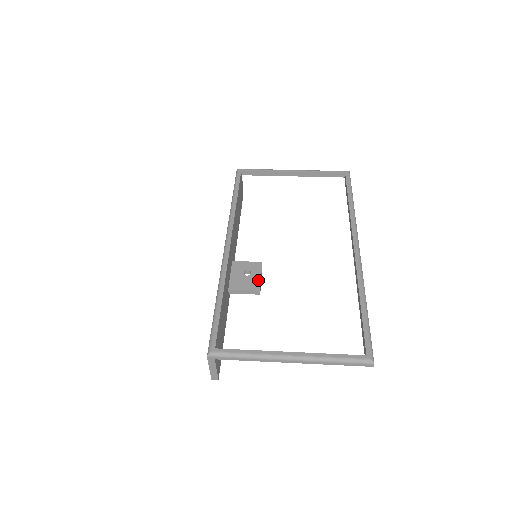
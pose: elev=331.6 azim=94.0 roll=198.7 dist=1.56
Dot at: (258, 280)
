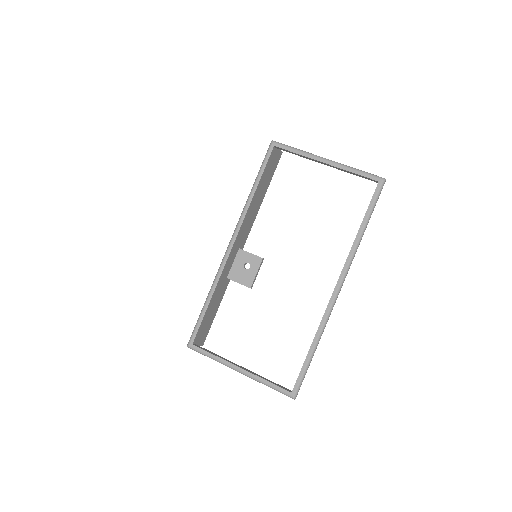
Dot at: (253, 277)
